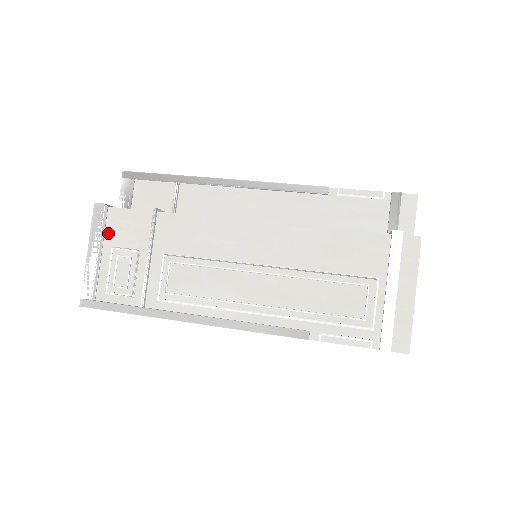
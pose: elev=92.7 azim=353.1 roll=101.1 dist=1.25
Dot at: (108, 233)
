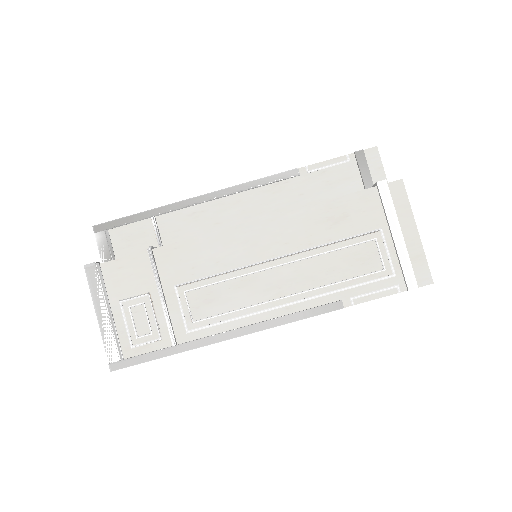
Dot at: (110, 289)
